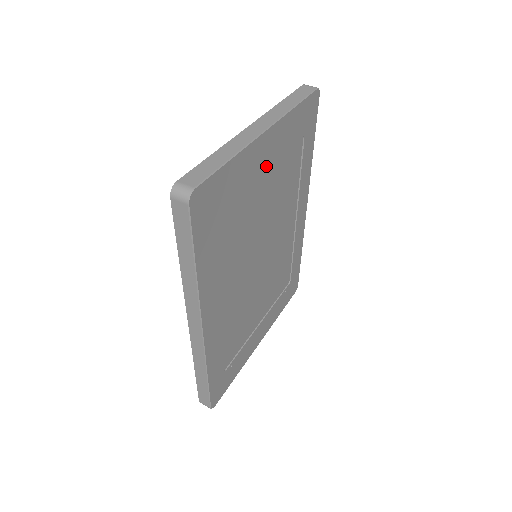
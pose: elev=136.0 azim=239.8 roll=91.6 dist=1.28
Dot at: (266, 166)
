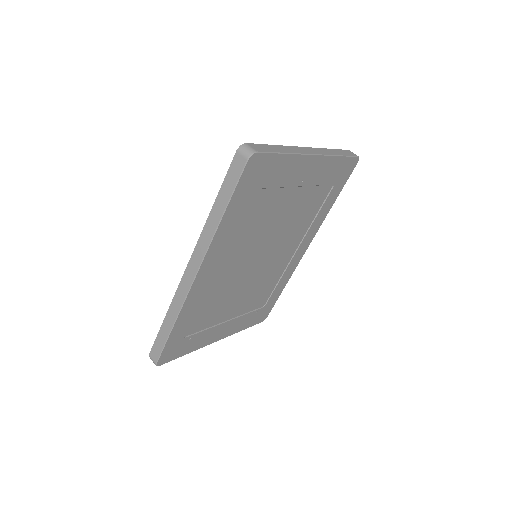
Dot at: (301, 183)
